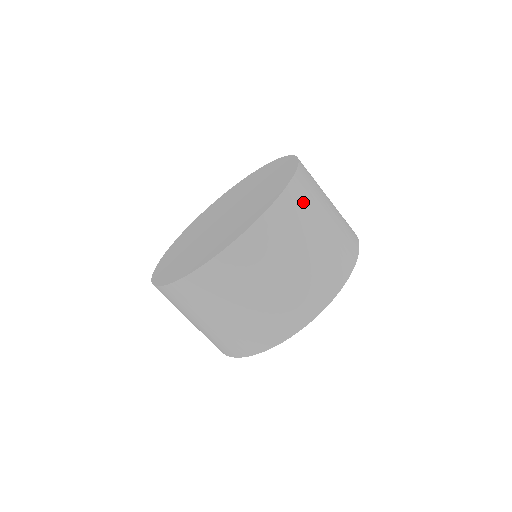
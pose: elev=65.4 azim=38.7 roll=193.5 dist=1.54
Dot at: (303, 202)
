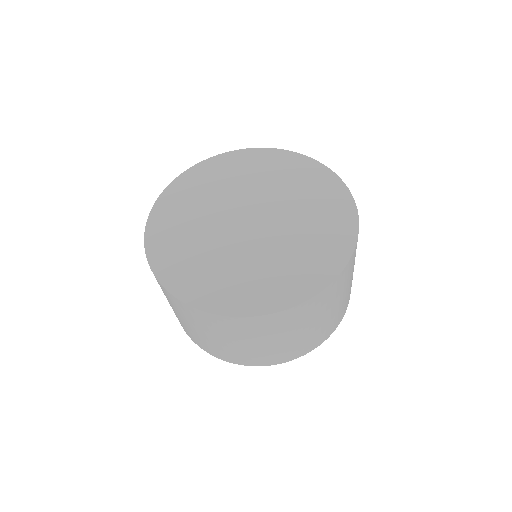
Dot at: (352, 264)
